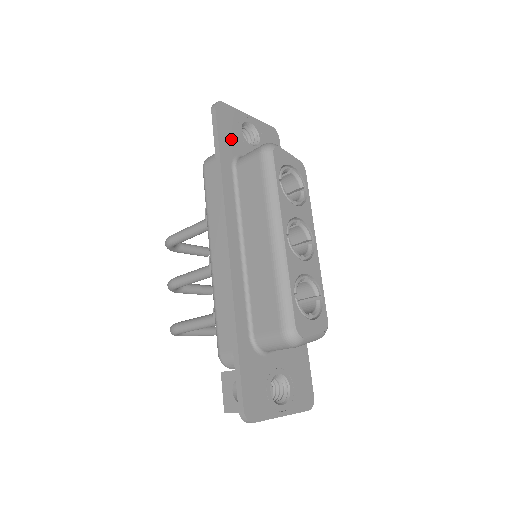
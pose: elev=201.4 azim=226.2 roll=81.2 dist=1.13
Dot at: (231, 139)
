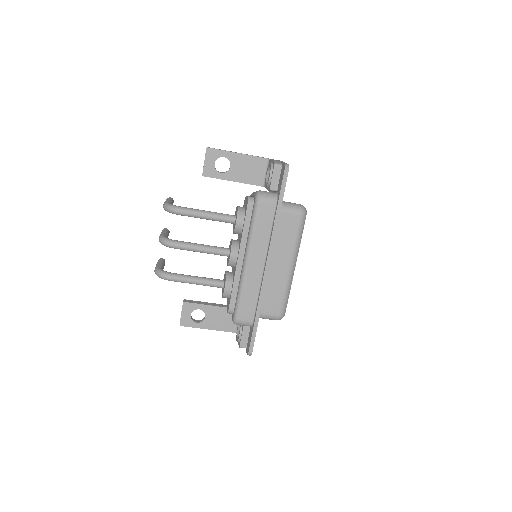
Dot at: occluded
